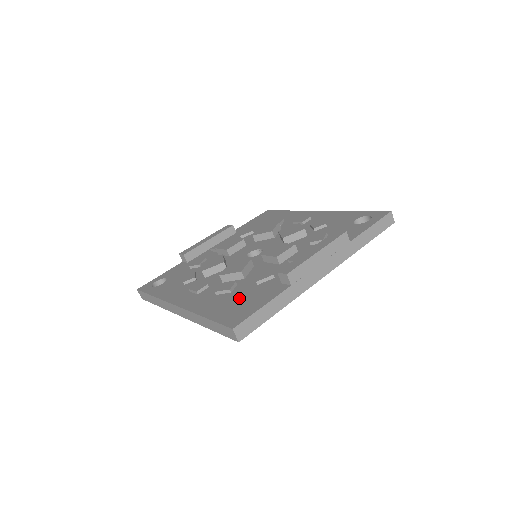
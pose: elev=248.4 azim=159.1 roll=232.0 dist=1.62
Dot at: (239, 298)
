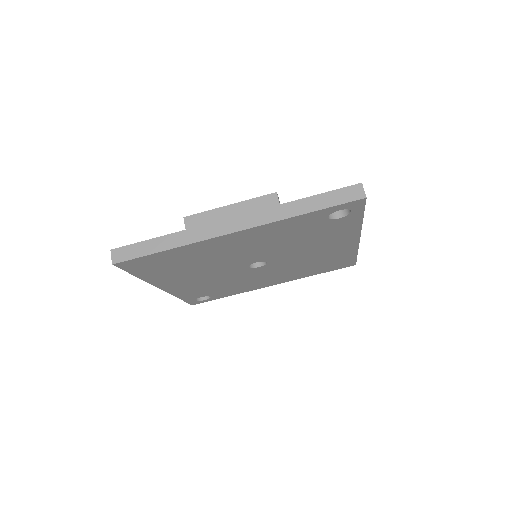
Dot at: occluded
